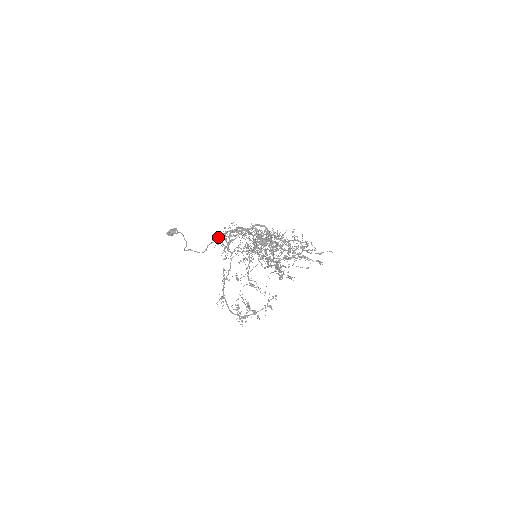
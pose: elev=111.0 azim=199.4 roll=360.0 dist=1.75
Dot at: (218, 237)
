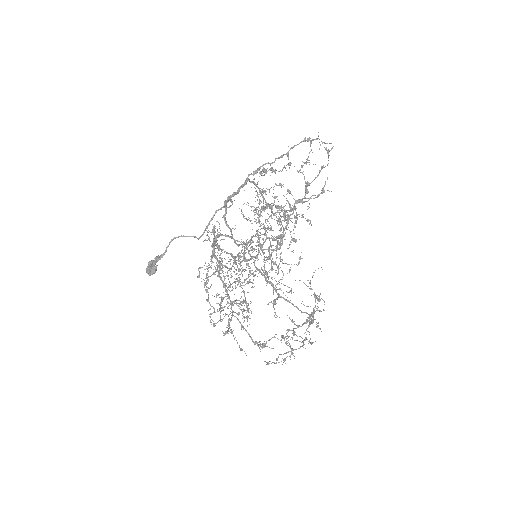
Dot at: (214, 231)
